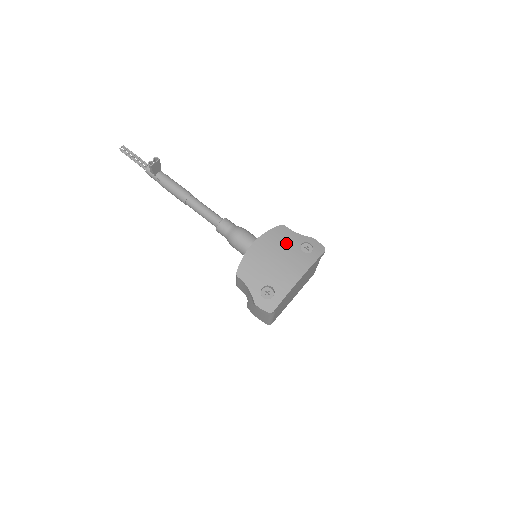
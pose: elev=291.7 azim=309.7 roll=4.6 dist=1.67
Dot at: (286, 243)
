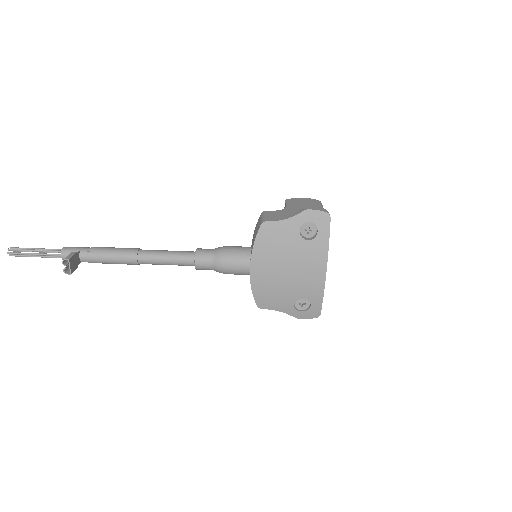
Dot at: (283, 245)
